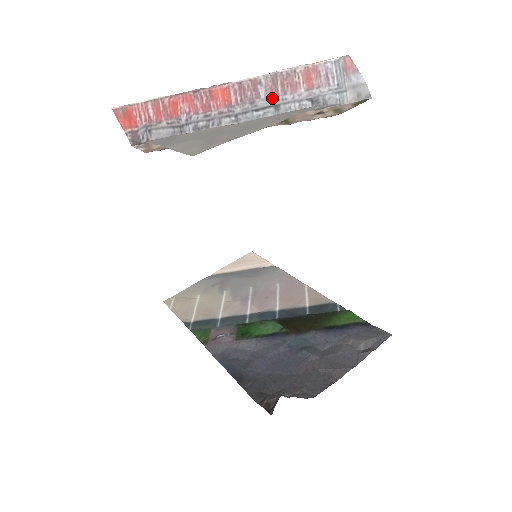
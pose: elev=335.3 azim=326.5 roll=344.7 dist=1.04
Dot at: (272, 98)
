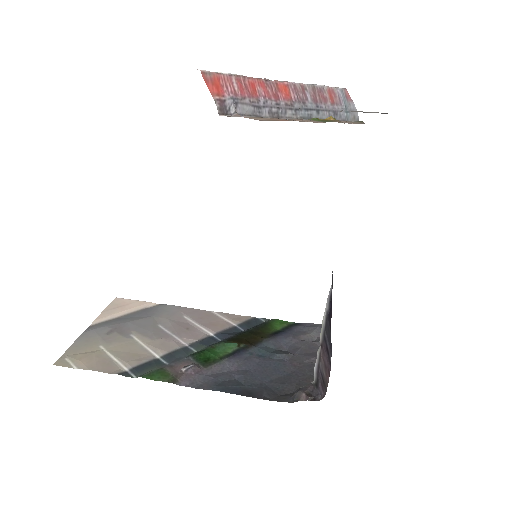
Dot at: (315, 103)
